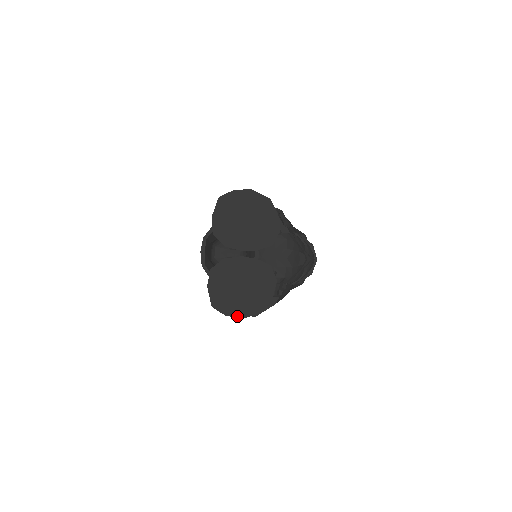
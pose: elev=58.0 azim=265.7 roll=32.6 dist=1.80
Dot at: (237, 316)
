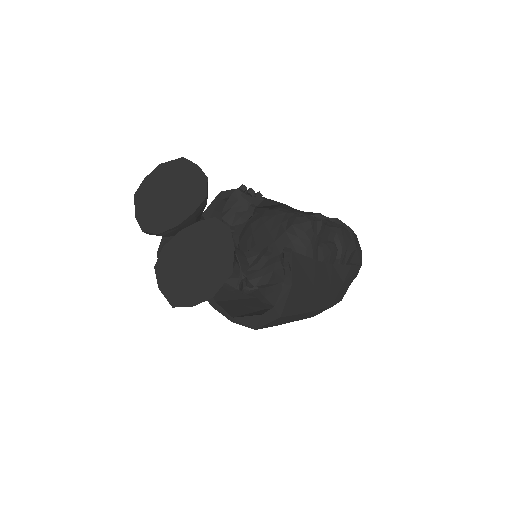
Dot at: (205, 299)
